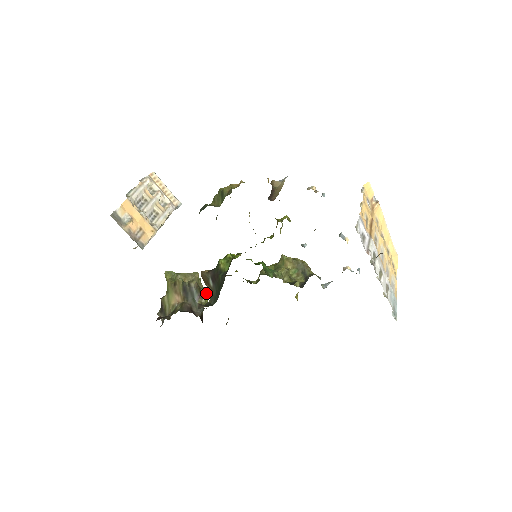
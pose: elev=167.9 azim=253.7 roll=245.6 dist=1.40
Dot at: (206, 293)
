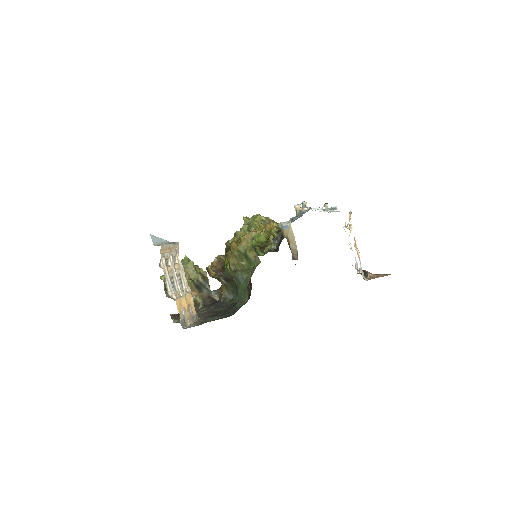
Dot at: (206, 274)
